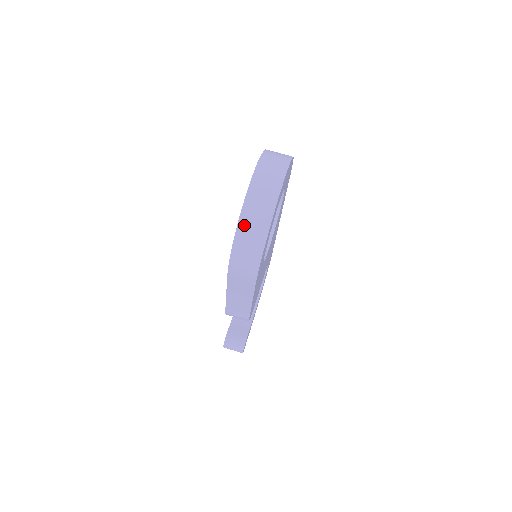
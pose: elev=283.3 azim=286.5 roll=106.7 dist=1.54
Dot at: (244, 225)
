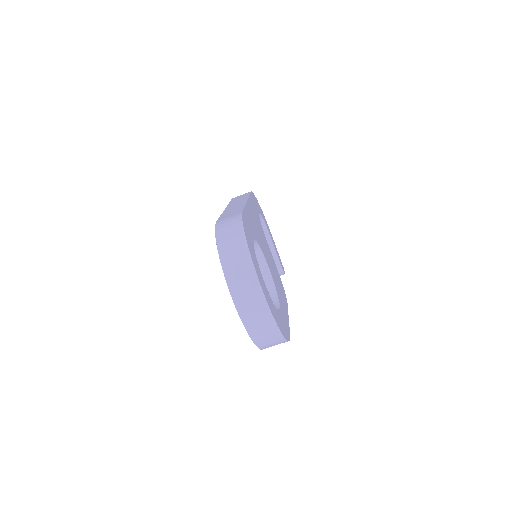
Dot at: (261, 343)
